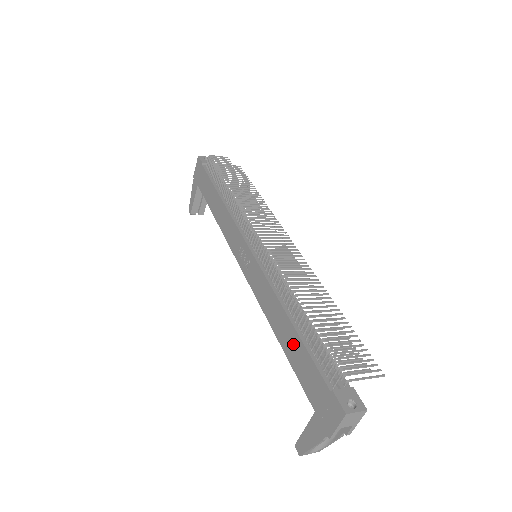
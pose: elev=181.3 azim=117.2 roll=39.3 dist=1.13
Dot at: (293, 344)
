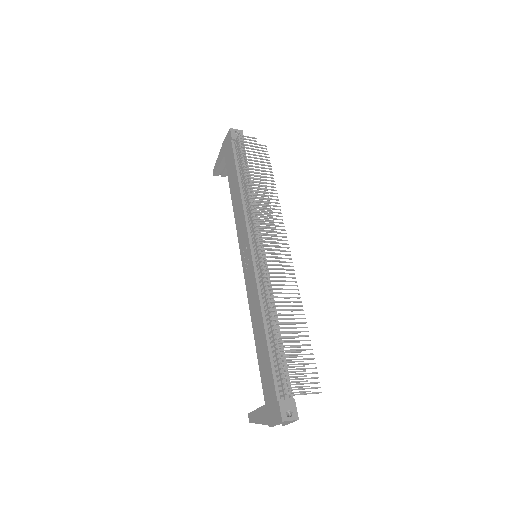
Dot at: (263, 350)
